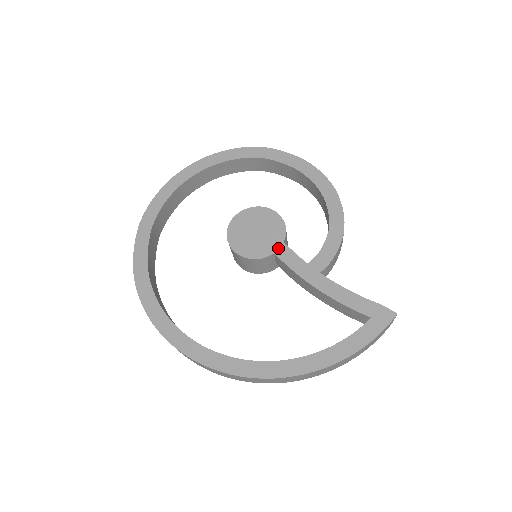
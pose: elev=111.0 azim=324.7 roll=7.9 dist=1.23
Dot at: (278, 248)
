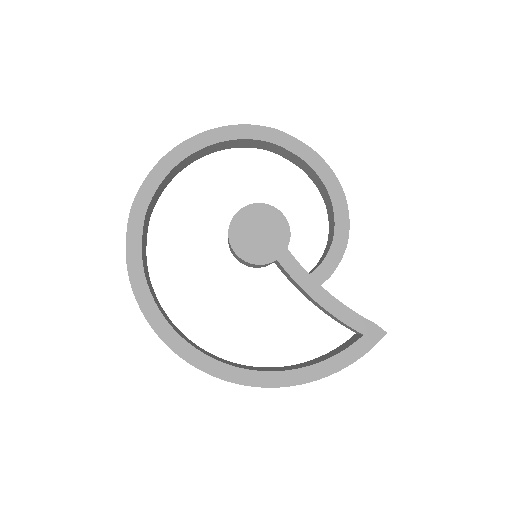
Dot at: (281, 254)
